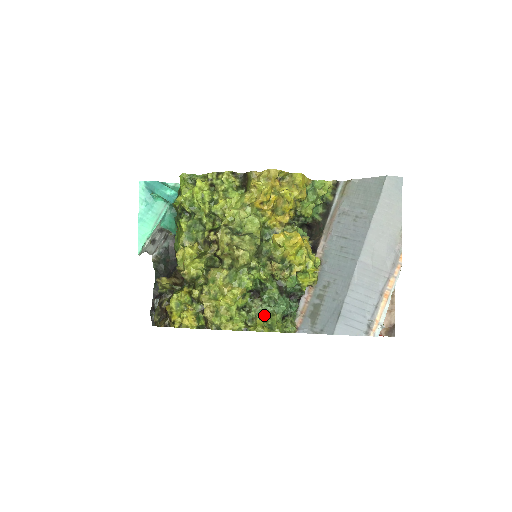
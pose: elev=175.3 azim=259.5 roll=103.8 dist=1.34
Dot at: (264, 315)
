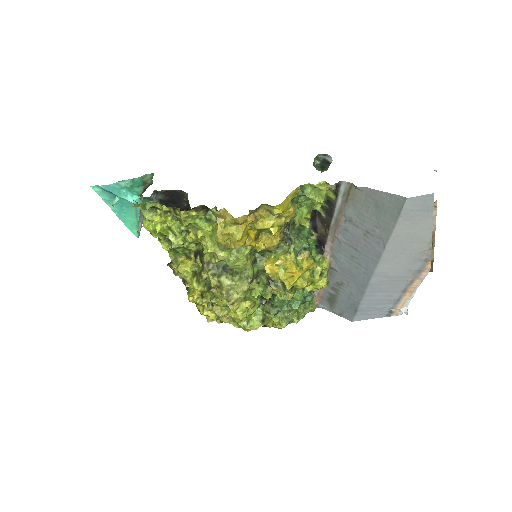
Dot at: occluded
